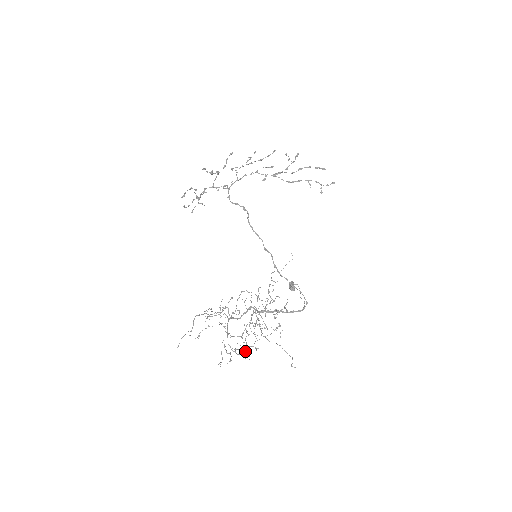
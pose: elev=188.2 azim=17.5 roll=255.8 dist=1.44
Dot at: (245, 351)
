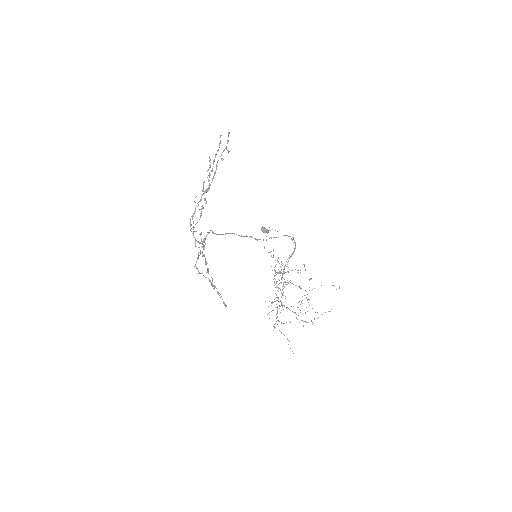
Dot at: occluded
